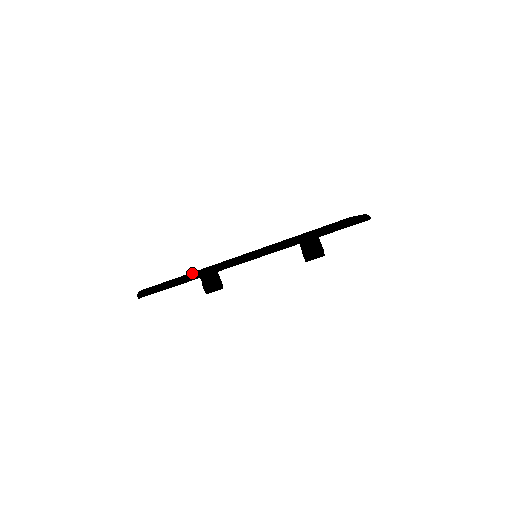
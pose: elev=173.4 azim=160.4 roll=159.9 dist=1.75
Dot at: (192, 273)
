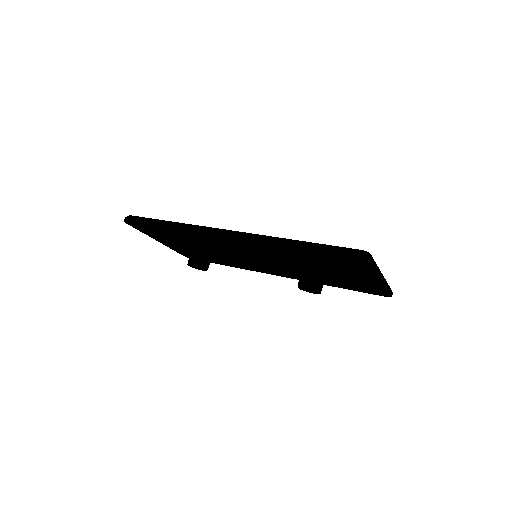
Dot at: (184, 223)
